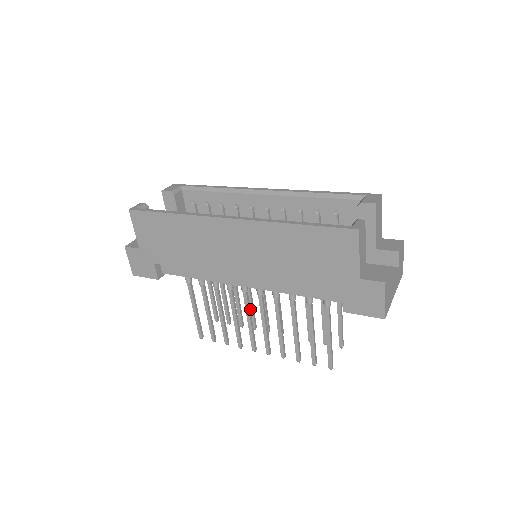
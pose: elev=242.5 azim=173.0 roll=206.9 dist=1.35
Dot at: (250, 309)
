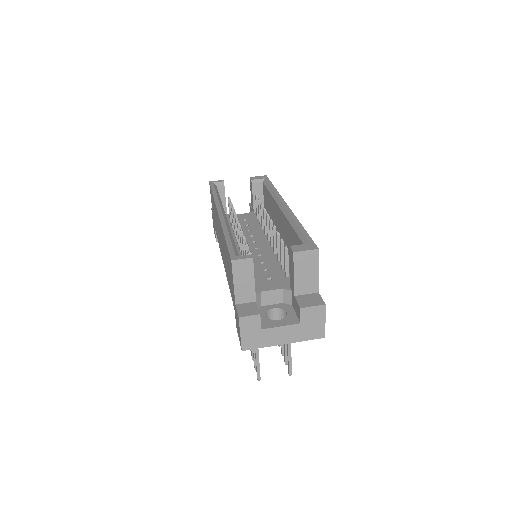
Dot at: occluded
